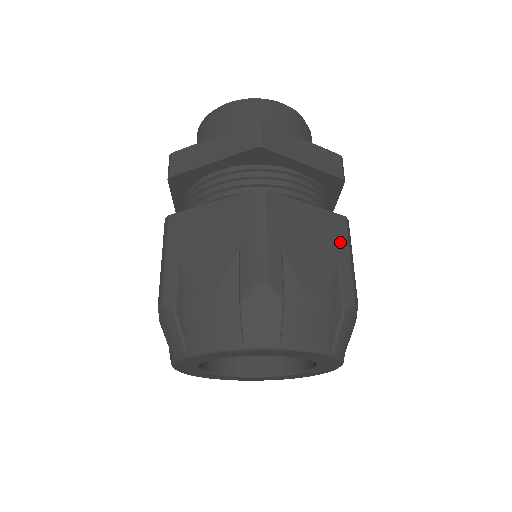
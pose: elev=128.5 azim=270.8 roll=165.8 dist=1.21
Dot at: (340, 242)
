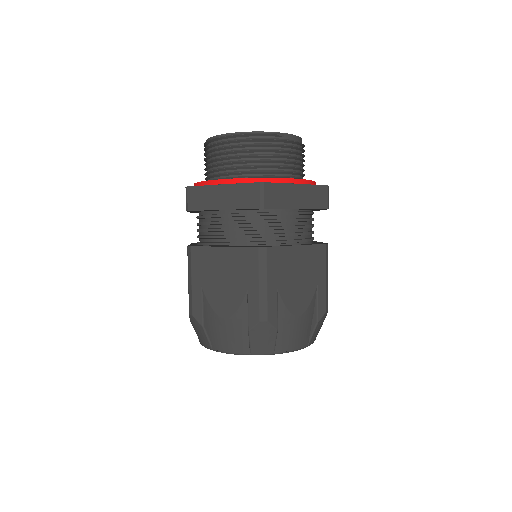
Dot at: (320, 268)
